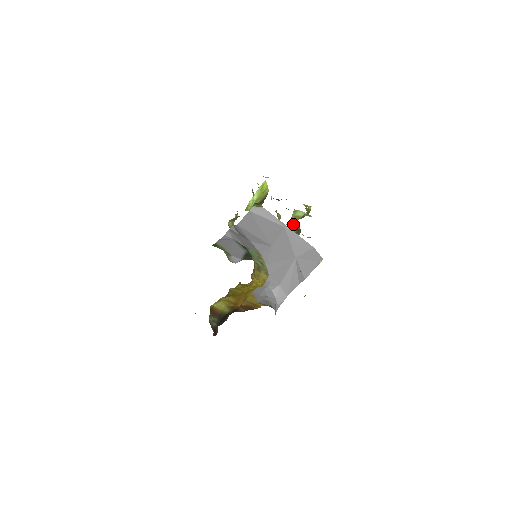
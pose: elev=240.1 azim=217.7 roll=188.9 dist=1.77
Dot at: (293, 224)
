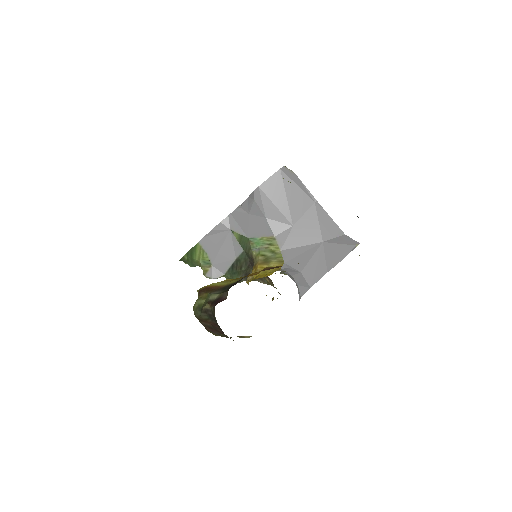
Dot at: occluded
